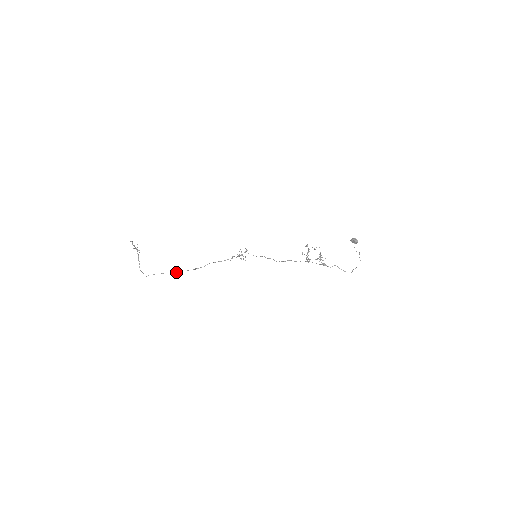
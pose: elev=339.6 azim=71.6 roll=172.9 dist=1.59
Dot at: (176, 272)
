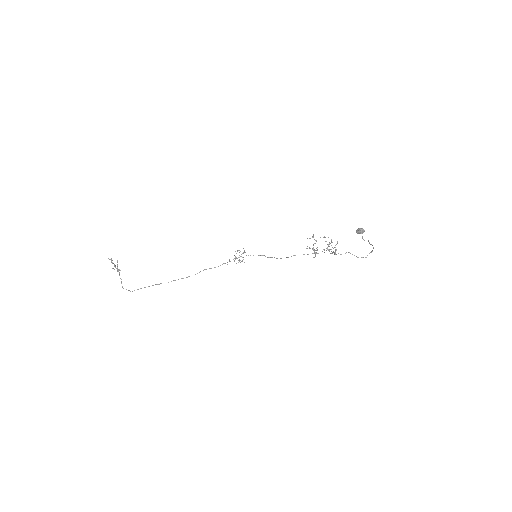
Dot at: occluded
